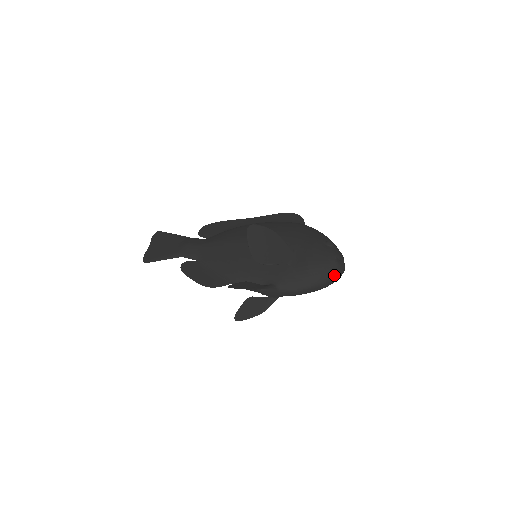
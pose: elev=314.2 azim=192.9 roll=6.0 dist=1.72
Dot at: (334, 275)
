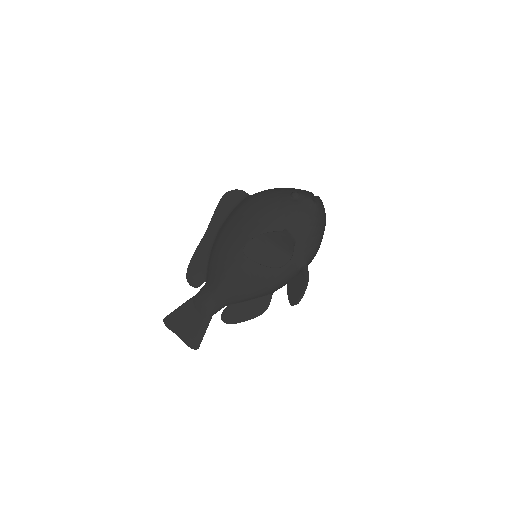
Dot at: (324, 213)
